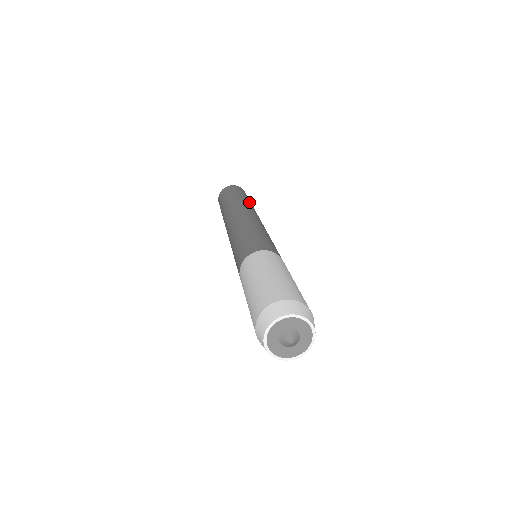
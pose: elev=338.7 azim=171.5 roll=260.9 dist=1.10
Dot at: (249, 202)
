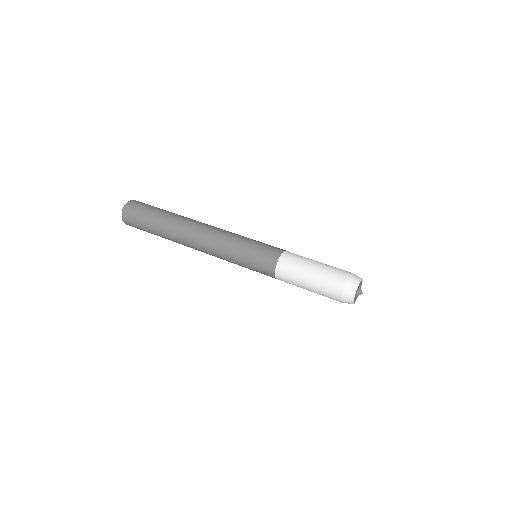
Dot at: occluded
